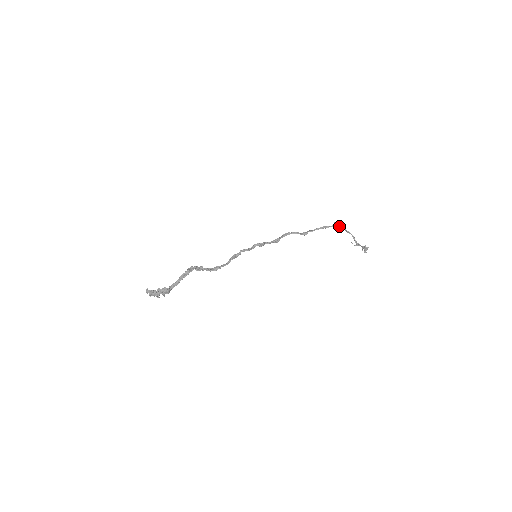
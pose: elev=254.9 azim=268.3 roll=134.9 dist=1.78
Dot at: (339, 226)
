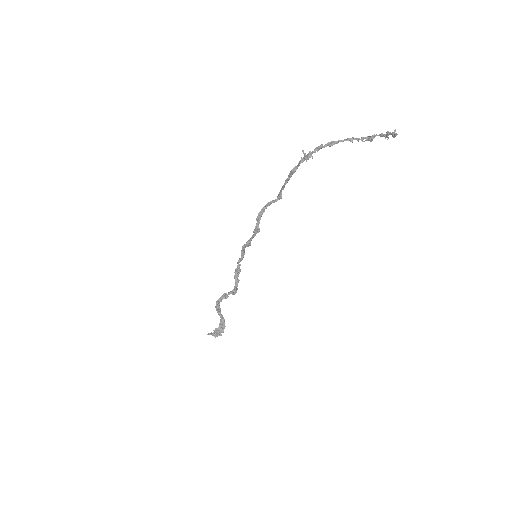
Dot at: (307, 157)
